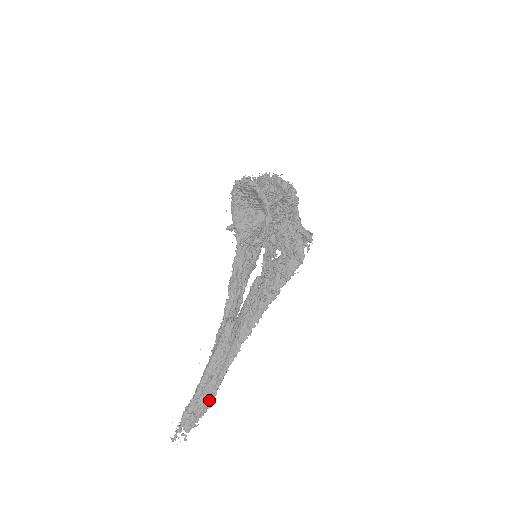
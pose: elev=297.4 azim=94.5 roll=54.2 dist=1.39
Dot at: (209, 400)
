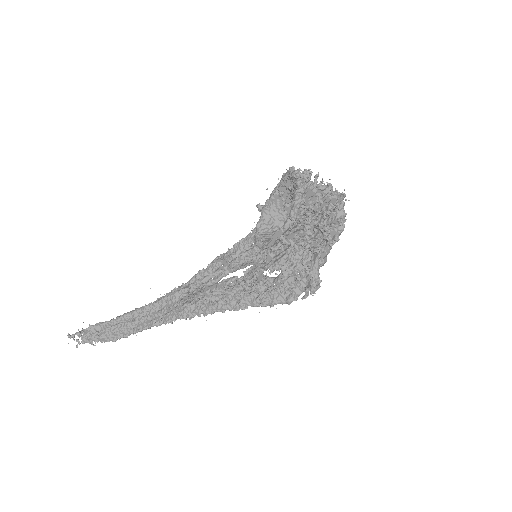
Dot at: (118, 336)
